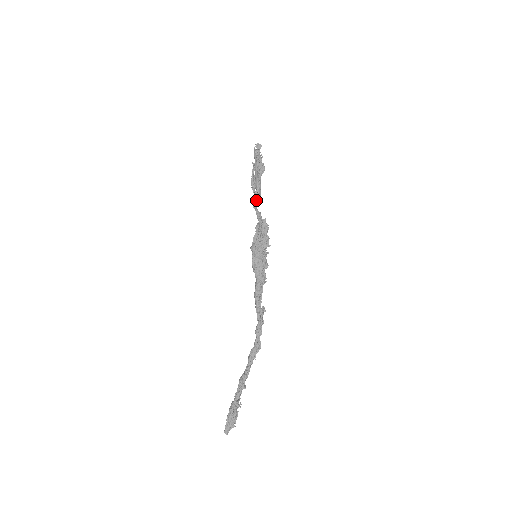
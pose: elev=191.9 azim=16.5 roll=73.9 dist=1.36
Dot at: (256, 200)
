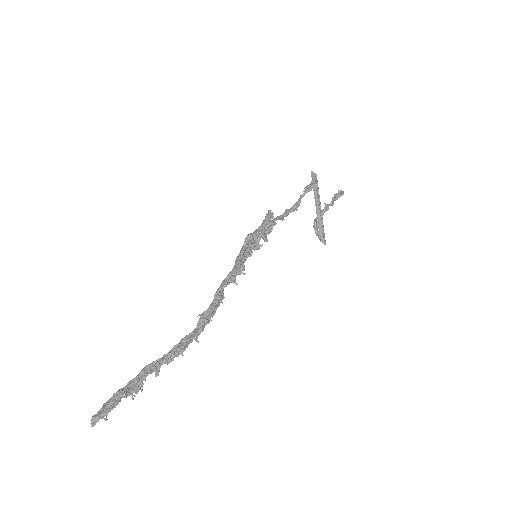
Dot at: (287, 209)
